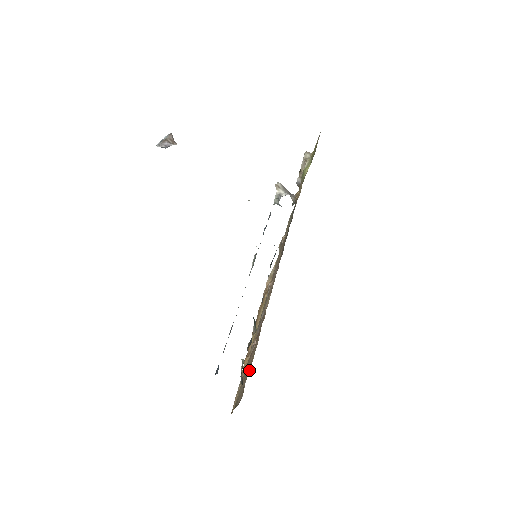
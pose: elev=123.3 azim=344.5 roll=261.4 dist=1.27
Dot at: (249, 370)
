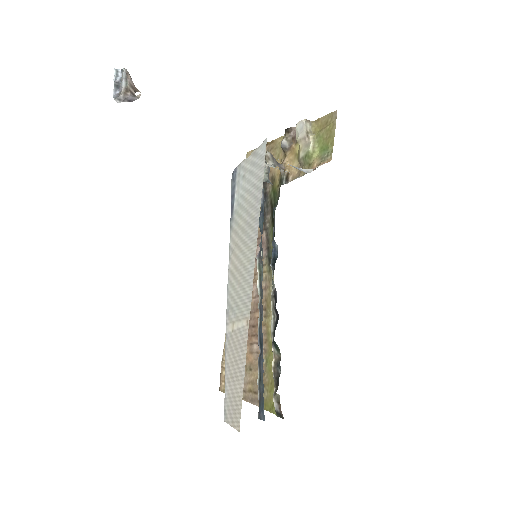
Dot at: (256, 372)
